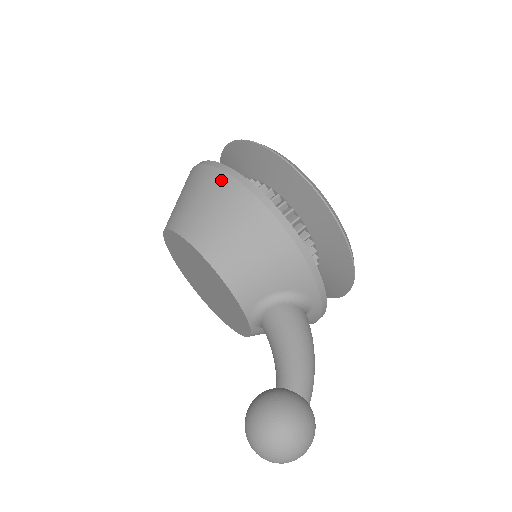
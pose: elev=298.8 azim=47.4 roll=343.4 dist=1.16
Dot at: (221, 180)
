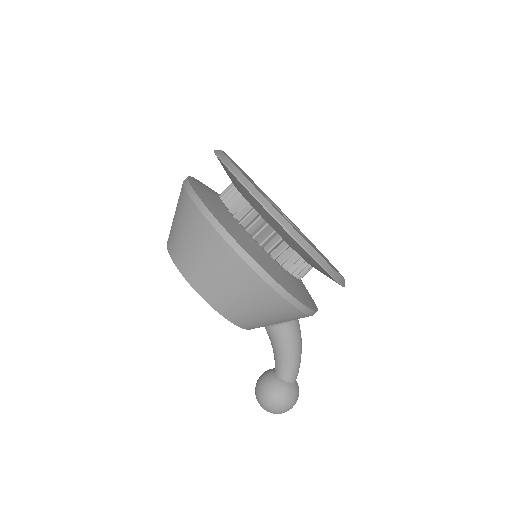
Dot at: (253, 279)
